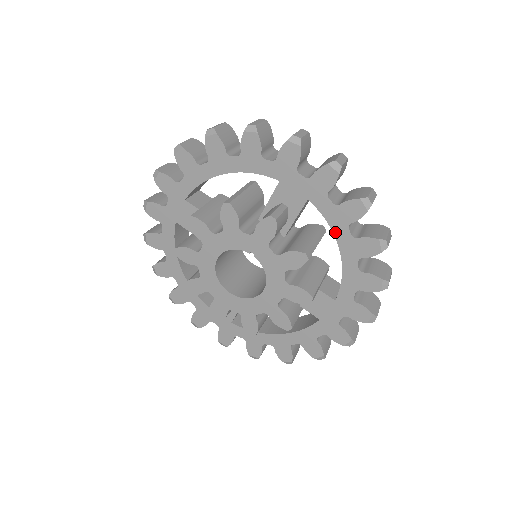
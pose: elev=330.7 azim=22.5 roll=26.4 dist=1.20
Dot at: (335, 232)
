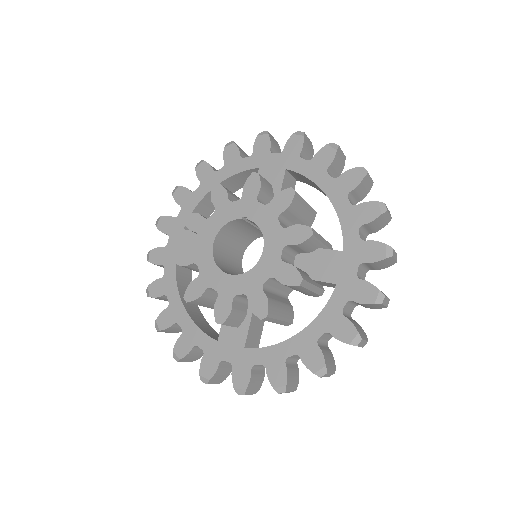
Dot at: (317, 183)
